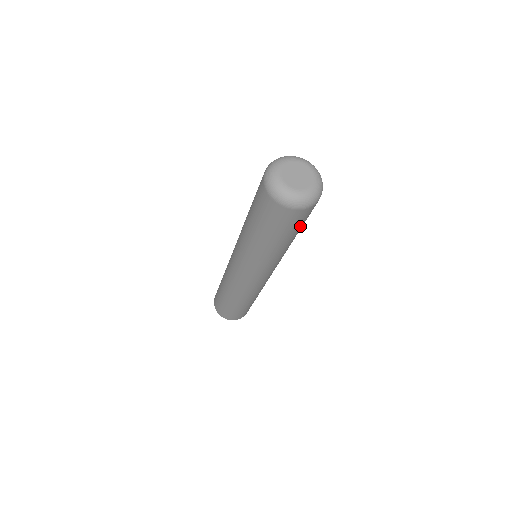
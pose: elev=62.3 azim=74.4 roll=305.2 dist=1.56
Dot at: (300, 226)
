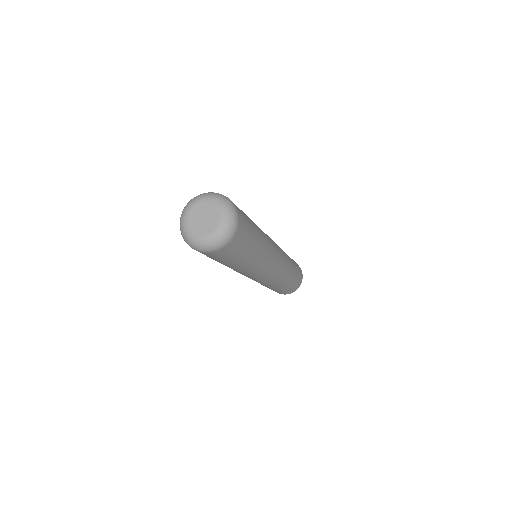
Dot at: (250, 236)
